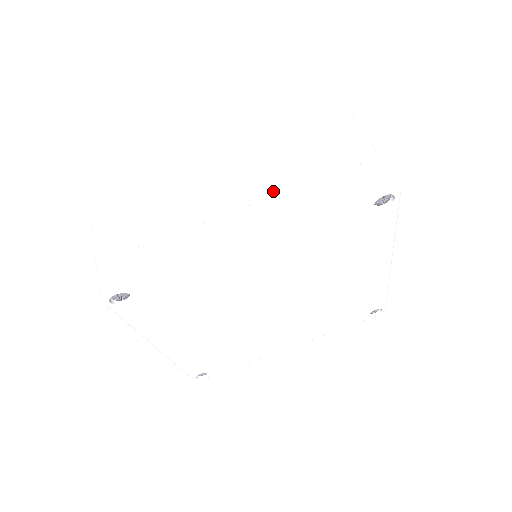
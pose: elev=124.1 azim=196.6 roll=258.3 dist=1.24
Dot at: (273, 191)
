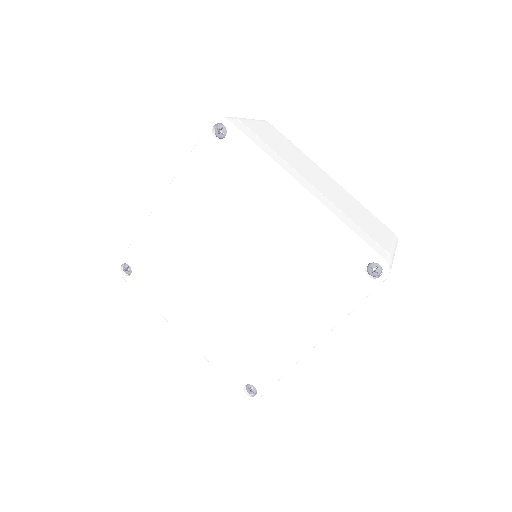
Dot at: occluded
